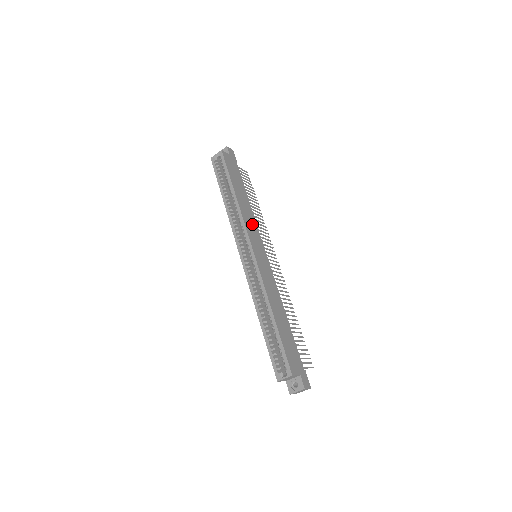
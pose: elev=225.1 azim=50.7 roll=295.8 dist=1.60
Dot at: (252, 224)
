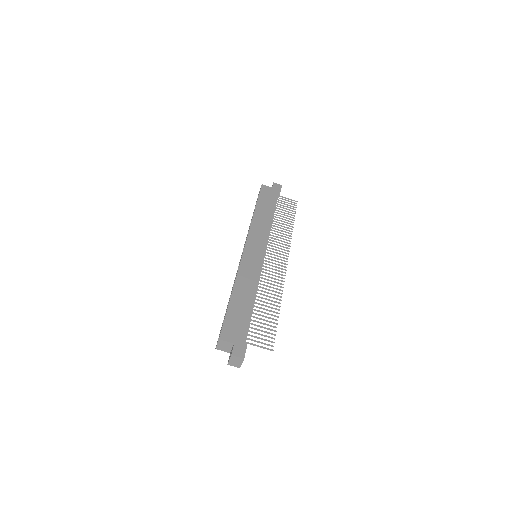
Dot at: (262, 232)
